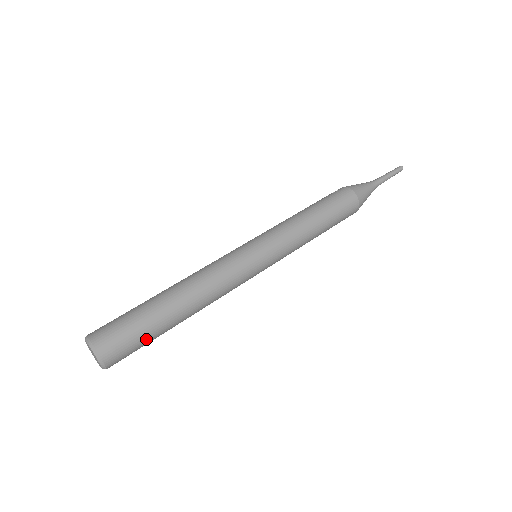
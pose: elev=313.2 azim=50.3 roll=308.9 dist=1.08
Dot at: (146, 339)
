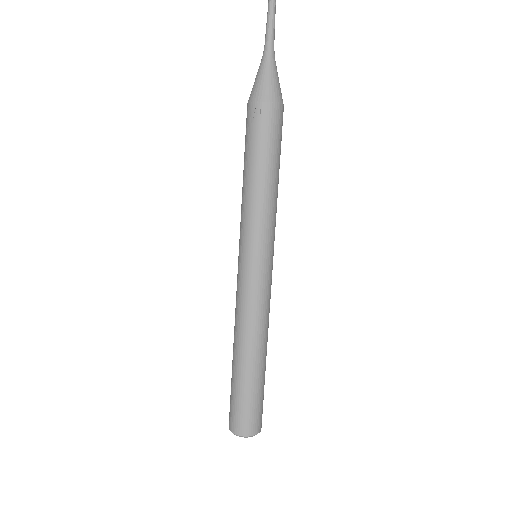
Dot at: occluded
